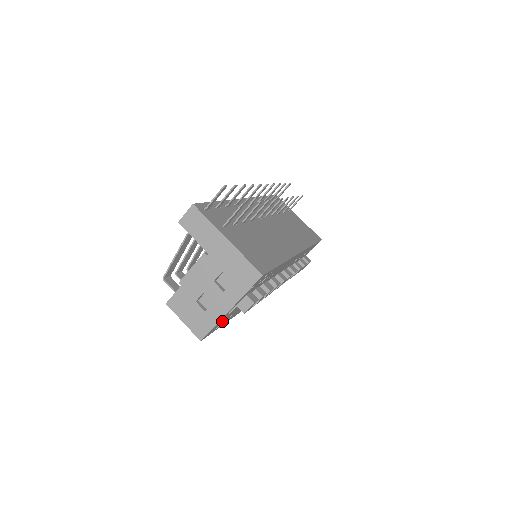
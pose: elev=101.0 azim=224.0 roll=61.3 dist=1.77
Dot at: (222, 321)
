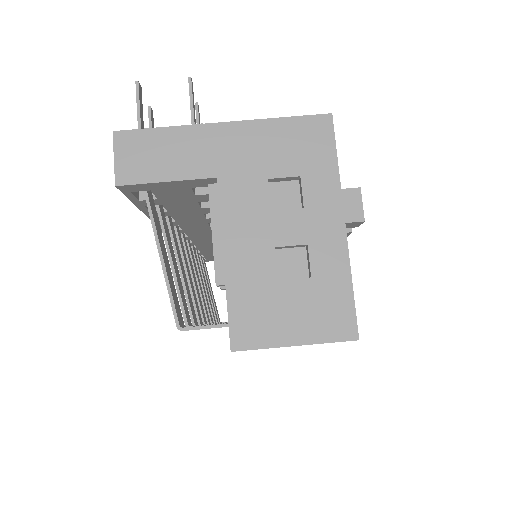
Dot at: occluded
